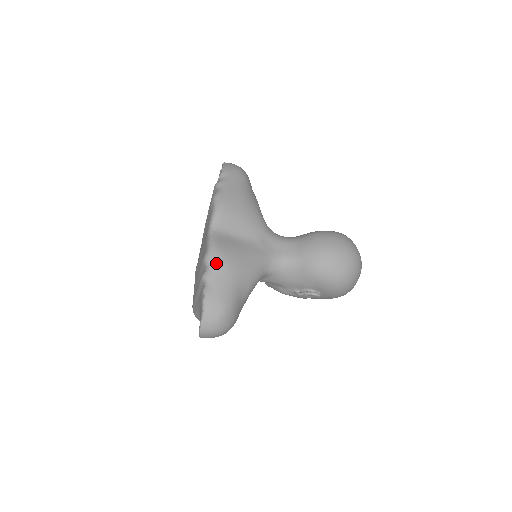
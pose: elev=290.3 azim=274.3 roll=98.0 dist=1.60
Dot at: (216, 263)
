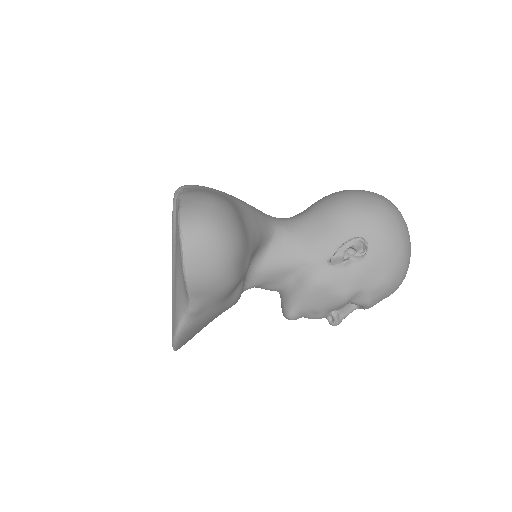
Dot at: (192, 185)
